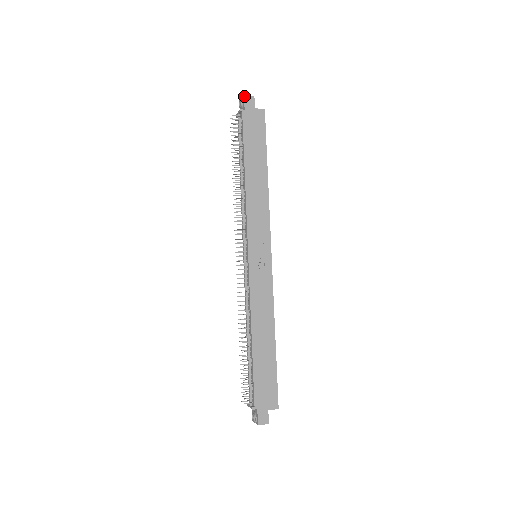
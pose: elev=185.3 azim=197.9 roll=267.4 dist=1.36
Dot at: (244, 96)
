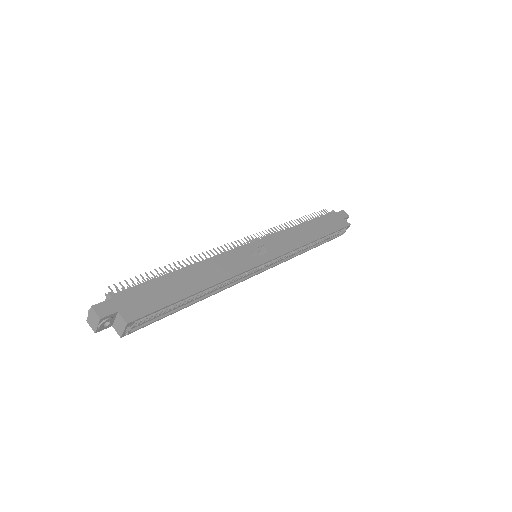
Dot at: (342, 210)
